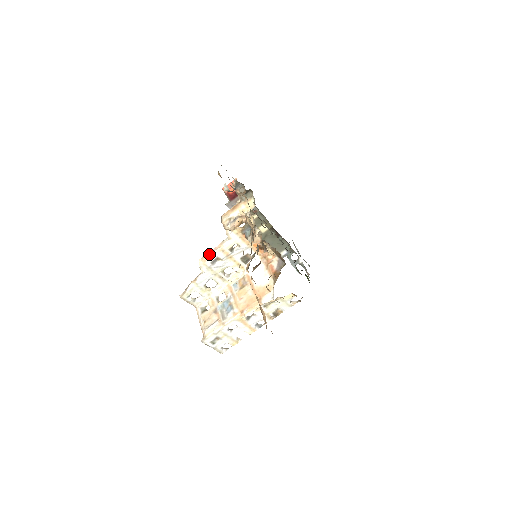
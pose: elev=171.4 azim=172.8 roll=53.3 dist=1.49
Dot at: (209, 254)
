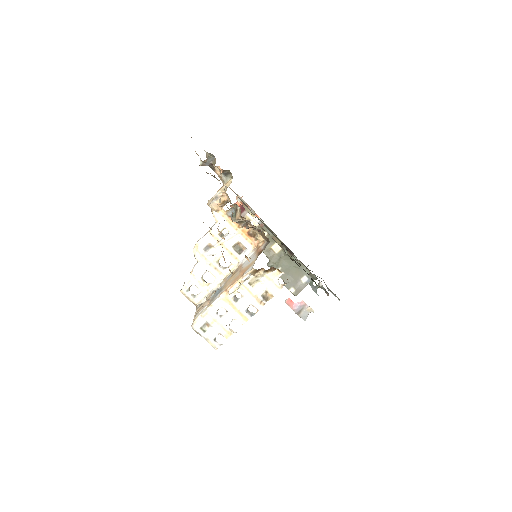
Dot at: (200, 239)
